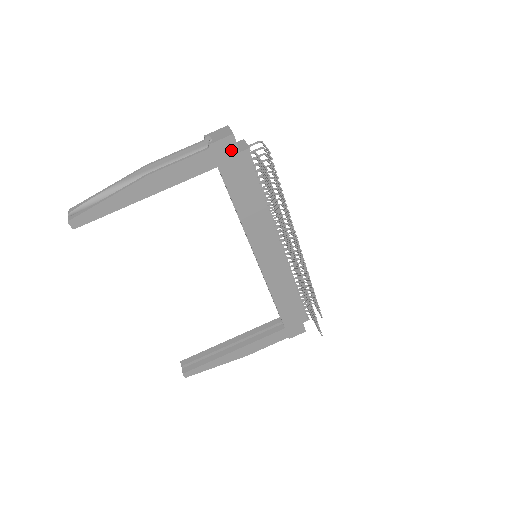
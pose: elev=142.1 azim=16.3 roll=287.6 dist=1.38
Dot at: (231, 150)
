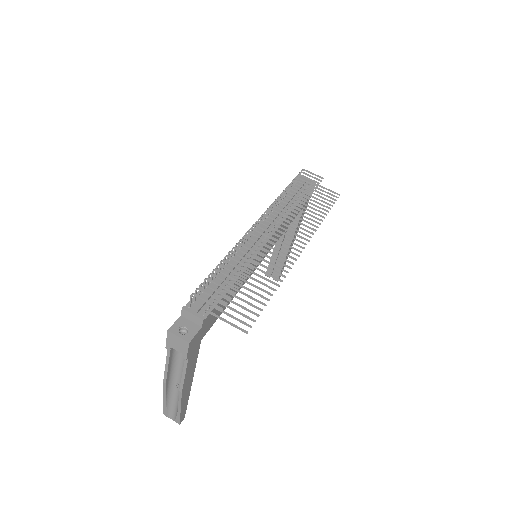
Dot at: (197, 336)
